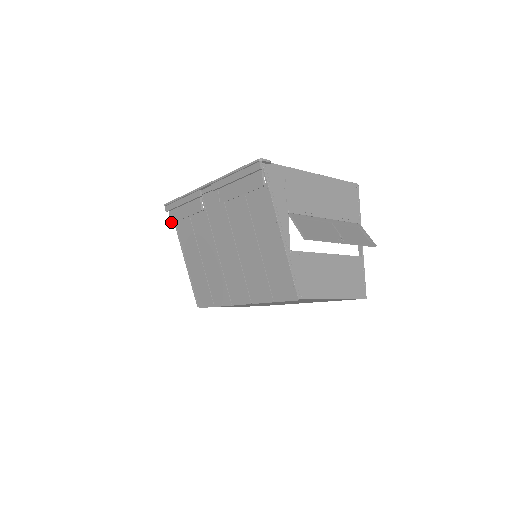
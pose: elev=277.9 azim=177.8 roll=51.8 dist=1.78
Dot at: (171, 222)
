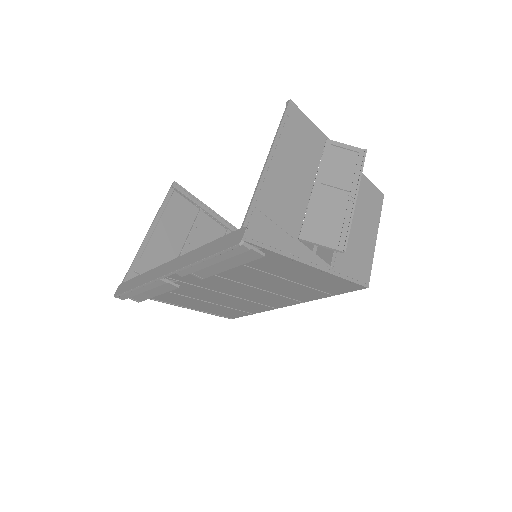
Dot at: occluded
